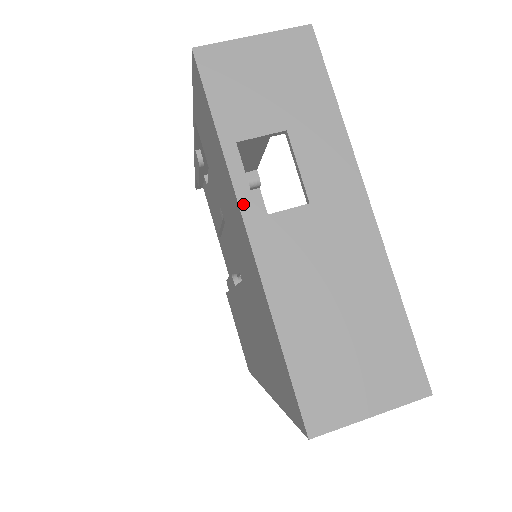
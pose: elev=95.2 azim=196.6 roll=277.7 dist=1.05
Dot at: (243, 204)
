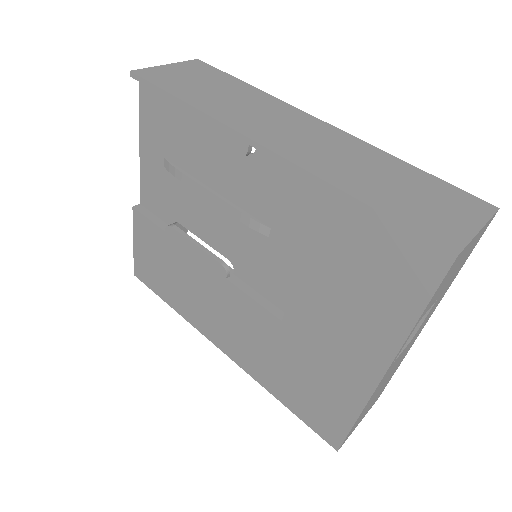
Dot at: (394, 360)
